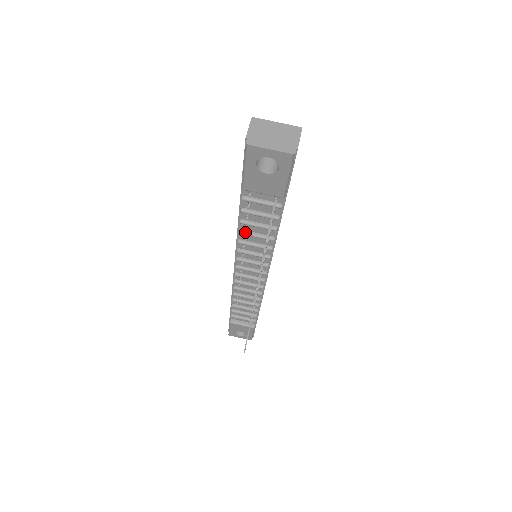
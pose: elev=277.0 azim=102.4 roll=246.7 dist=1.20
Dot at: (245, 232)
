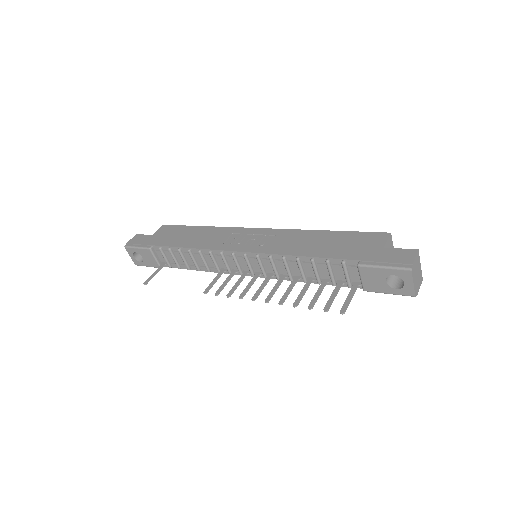
Dot at: (300, 263)
